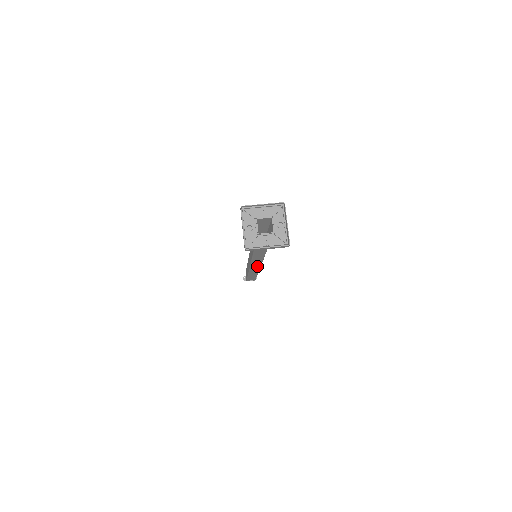
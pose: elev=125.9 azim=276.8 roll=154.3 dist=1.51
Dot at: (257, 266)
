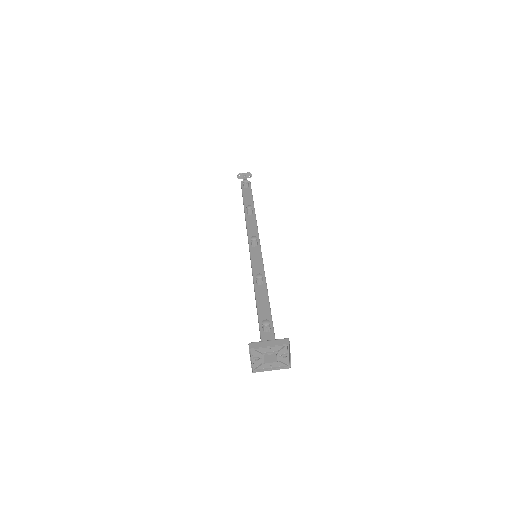
Dot at: occluded
